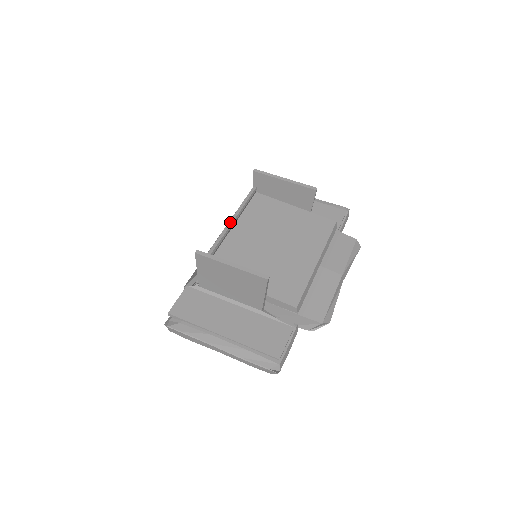
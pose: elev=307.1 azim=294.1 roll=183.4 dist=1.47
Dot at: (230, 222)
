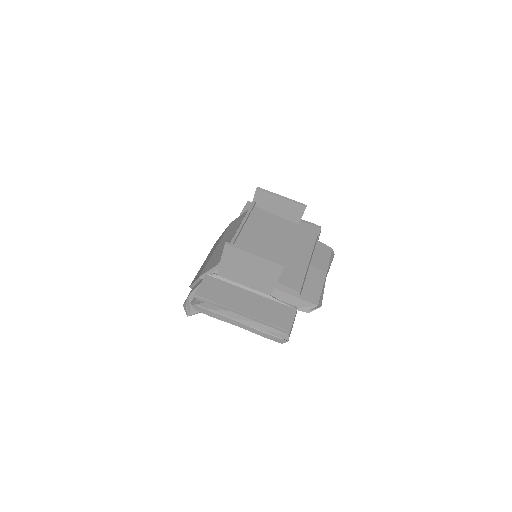
Dot at: (241, 226)
